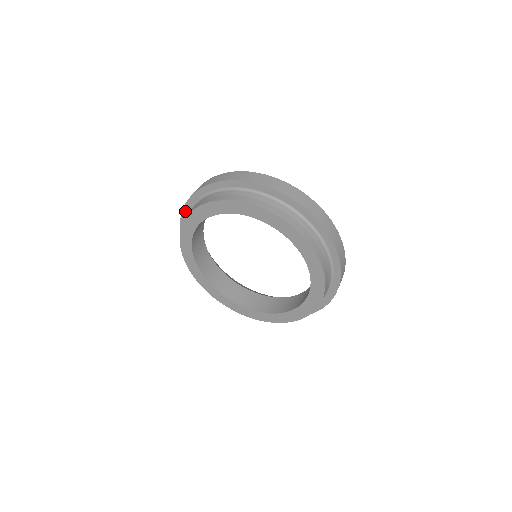
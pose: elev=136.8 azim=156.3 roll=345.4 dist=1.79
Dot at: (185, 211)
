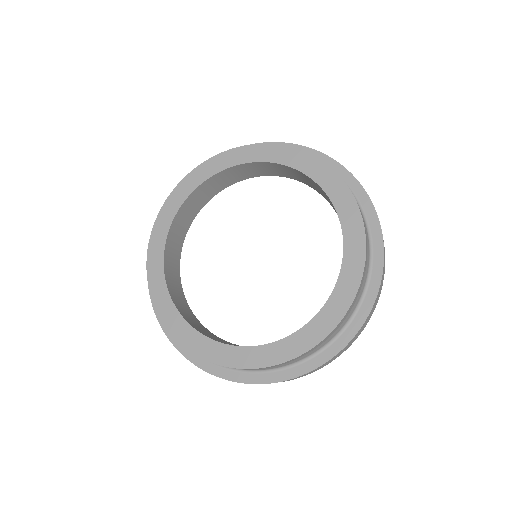
Dot at: occluded
